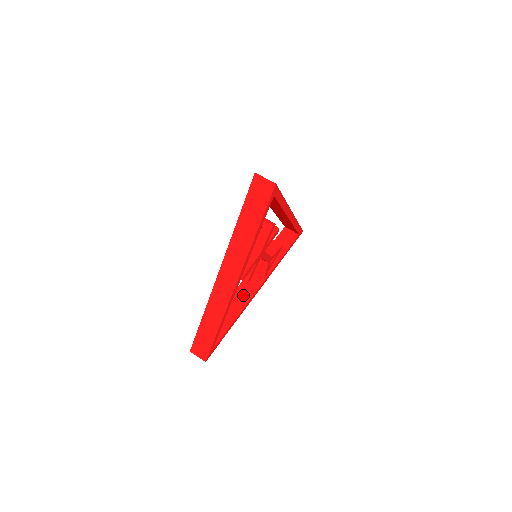
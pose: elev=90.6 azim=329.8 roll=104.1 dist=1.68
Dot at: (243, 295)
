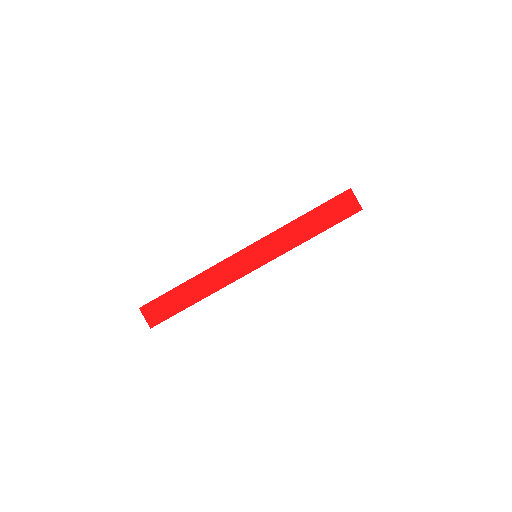
Dot at: occluded
